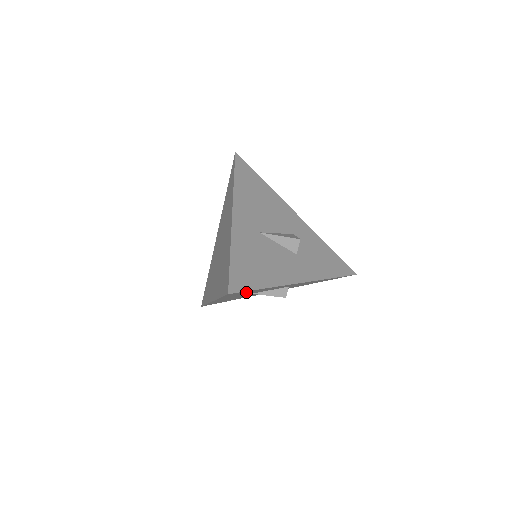
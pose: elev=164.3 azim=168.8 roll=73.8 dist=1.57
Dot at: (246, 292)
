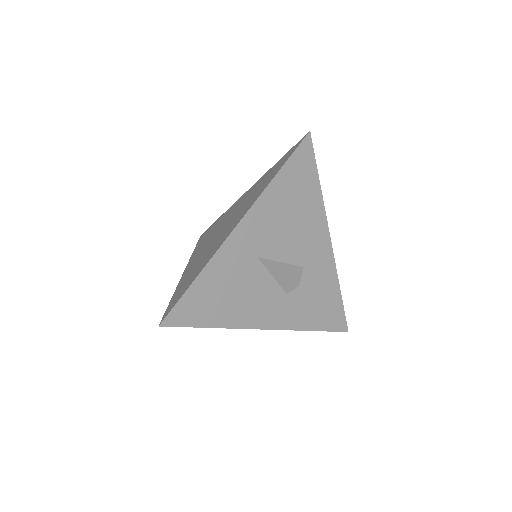
Dot at: occluded
